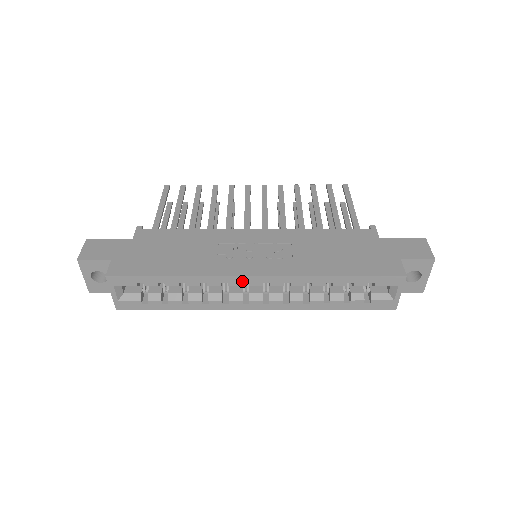
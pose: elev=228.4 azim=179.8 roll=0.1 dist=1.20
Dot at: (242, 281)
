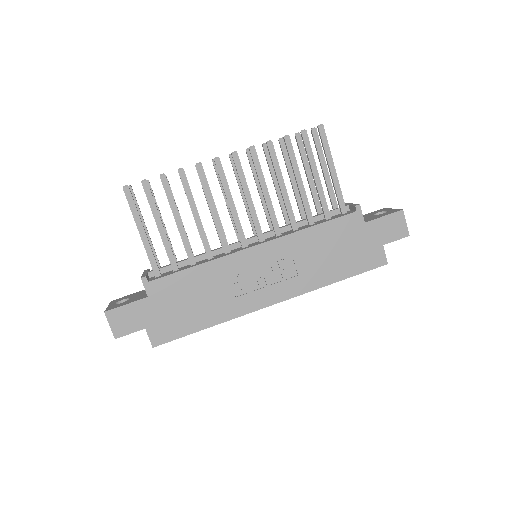
Dot at: (262, 307)
